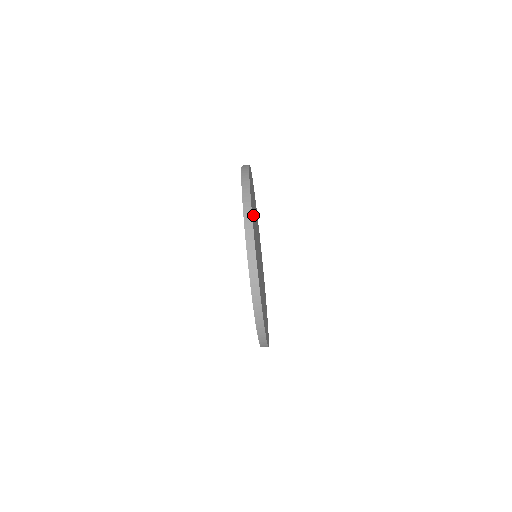
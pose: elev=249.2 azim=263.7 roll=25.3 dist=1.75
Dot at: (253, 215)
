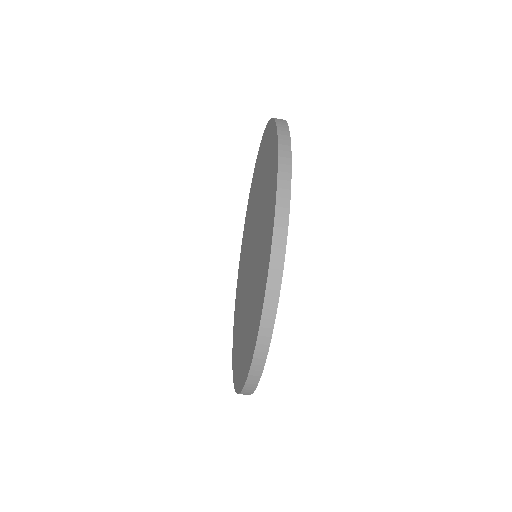
Dot at: occluded
